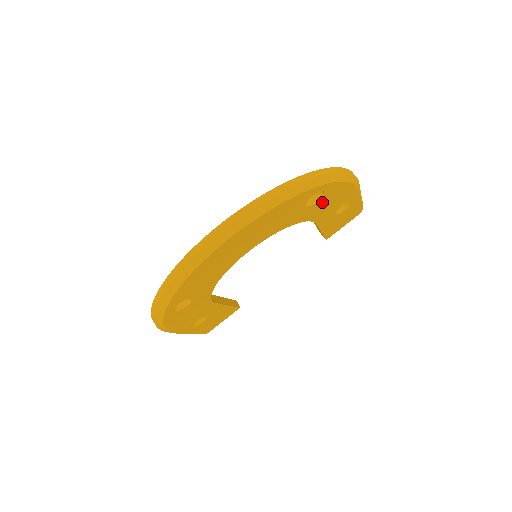
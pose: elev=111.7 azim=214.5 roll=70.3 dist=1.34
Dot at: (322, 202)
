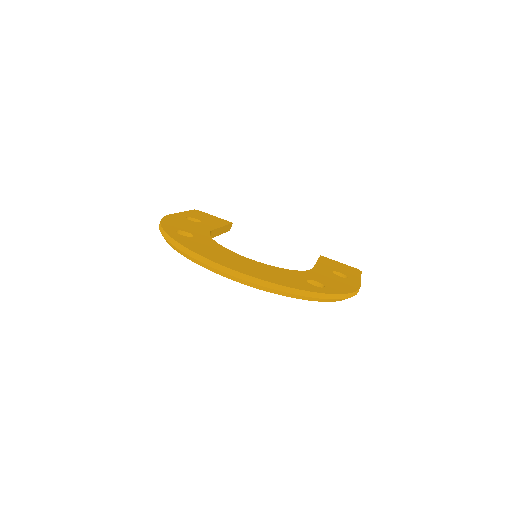
Dot at: occluded
